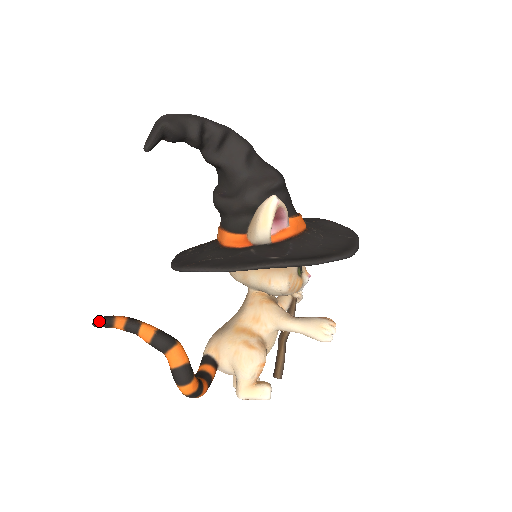
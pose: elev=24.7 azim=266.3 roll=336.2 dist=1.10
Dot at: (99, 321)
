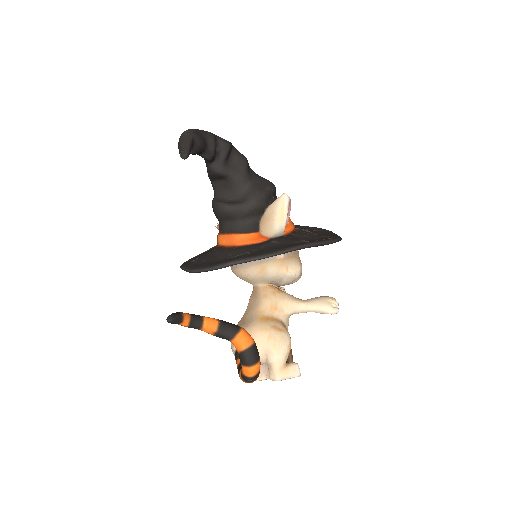
Dot at: (173, 316)
